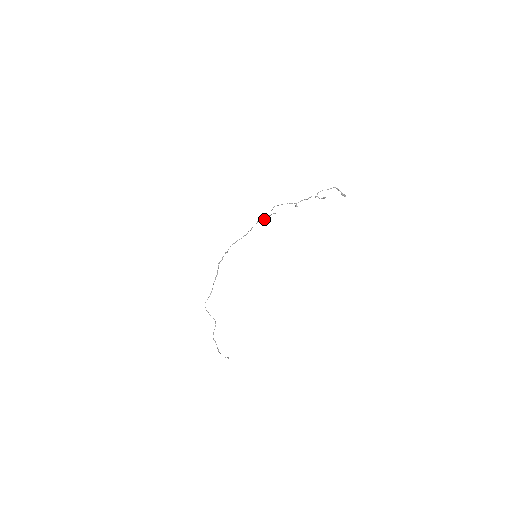
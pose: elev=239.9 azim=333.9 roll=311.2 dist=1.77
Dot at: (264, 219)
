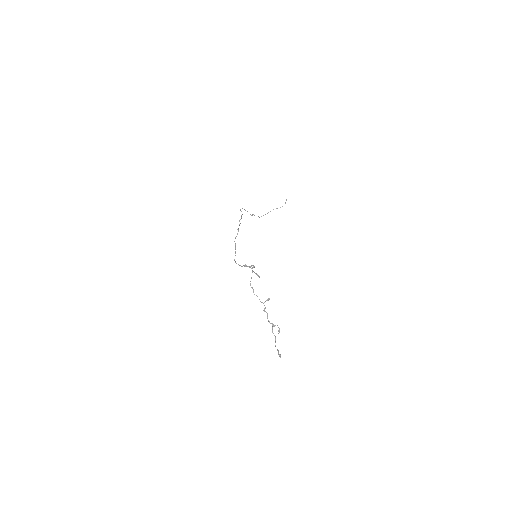
Dot at: (252, 267)
